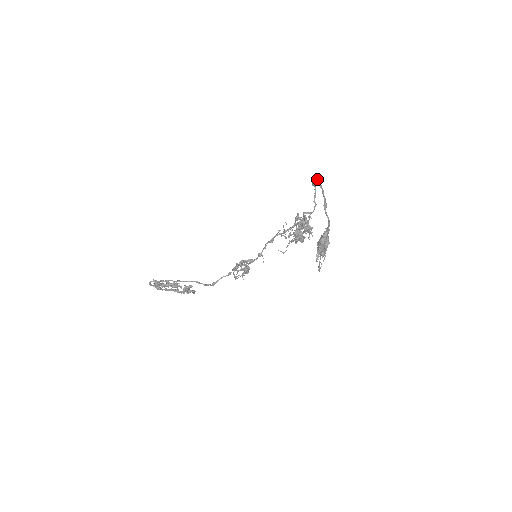
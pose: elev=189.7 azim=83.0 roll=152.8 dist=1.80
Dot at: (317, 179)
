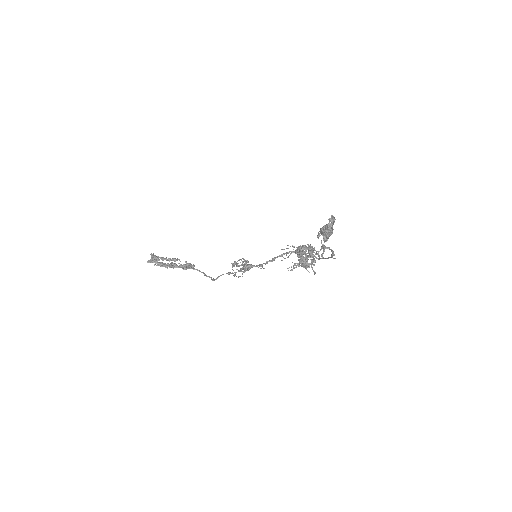
Dot at: (327, 247)
